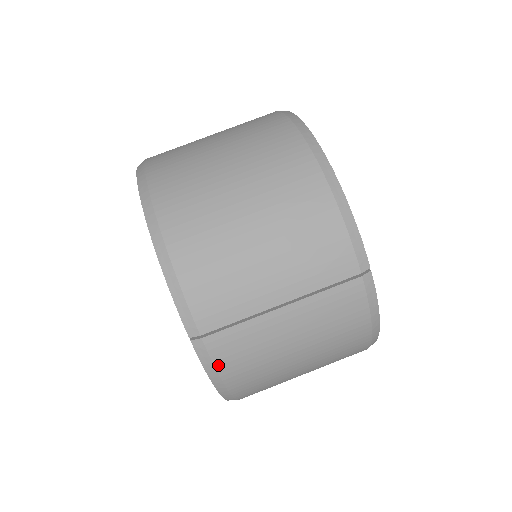
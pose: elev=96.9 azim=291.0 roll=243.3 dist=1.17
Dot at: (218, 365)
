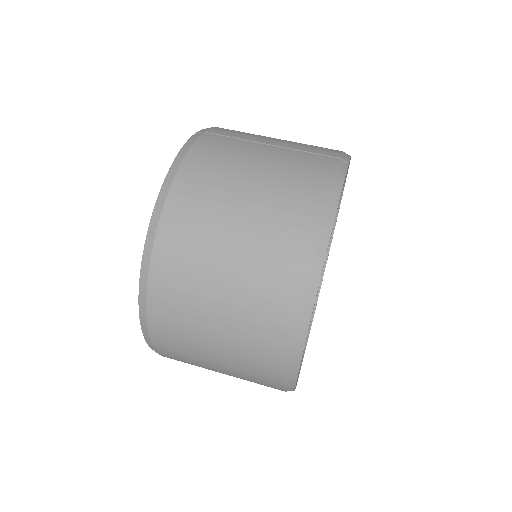
Dot at: (194, 146)
